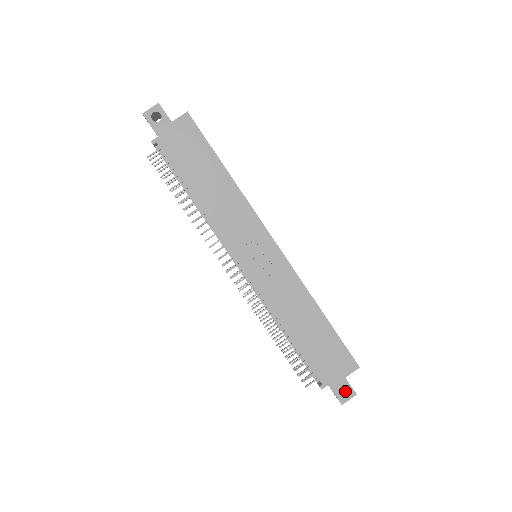
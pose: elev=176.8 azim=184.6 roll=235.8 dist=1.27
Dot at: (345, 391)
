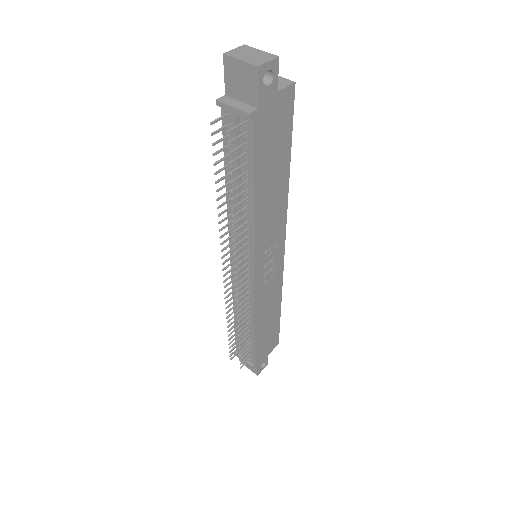
Dot at: occluded
